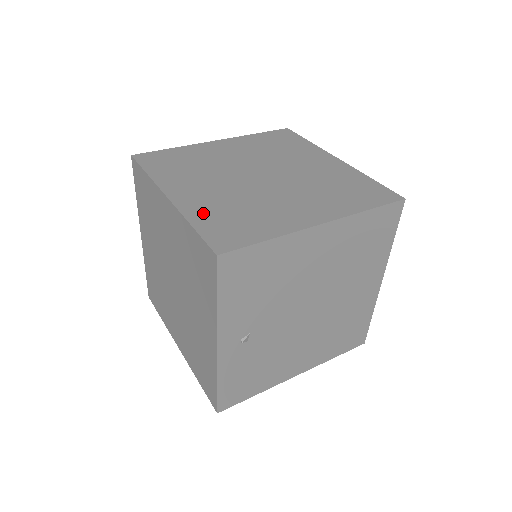
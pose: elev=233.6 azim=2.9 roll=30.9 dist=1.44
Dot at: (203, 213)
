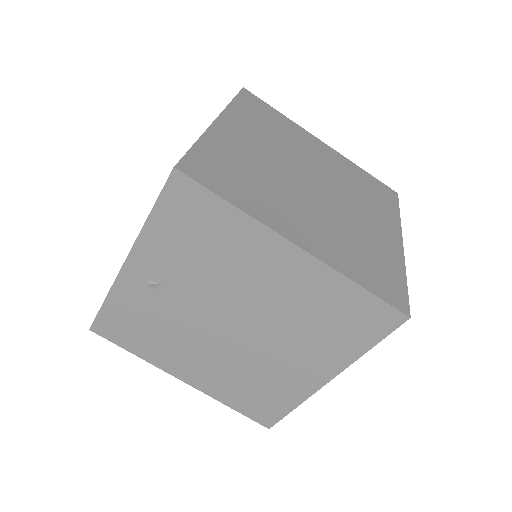
Dot at: (220, 147)
